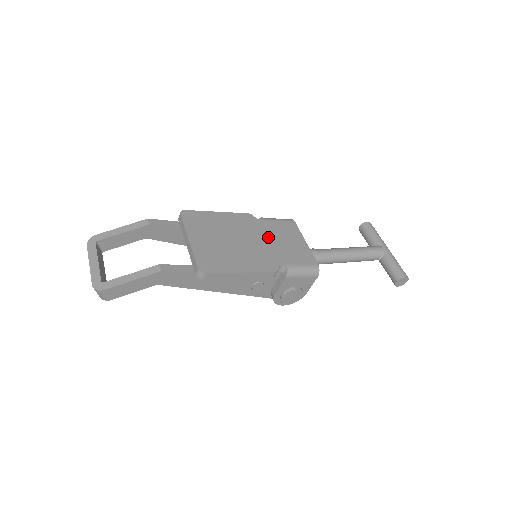
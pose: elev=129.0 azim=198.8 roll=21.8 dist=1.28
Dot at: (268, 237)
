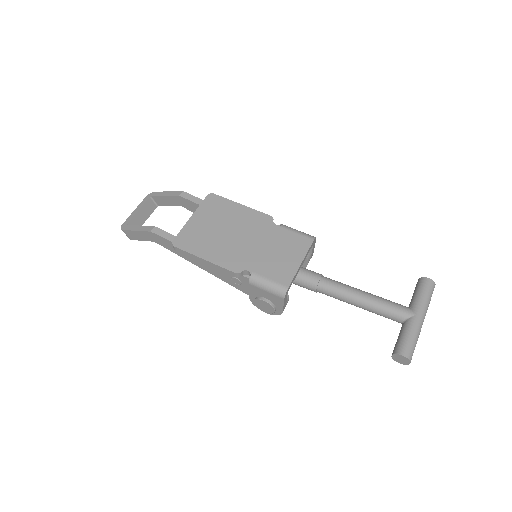
Dot at: (265, 242)
